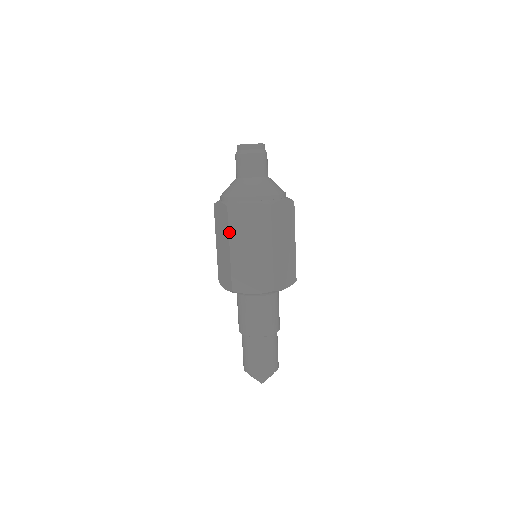
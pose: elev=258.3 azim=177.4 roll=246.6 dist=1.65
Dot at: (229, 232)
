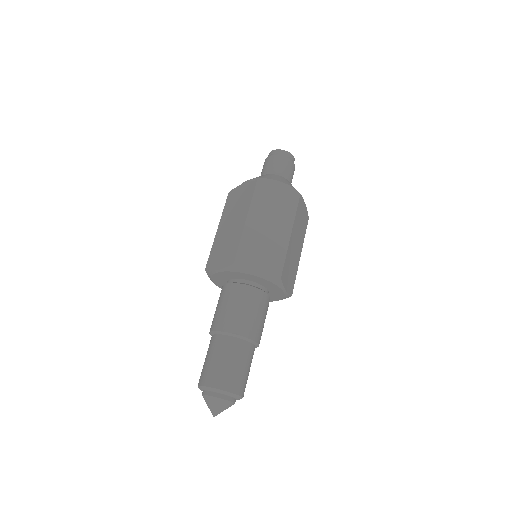
Dot at: (251, 203)
